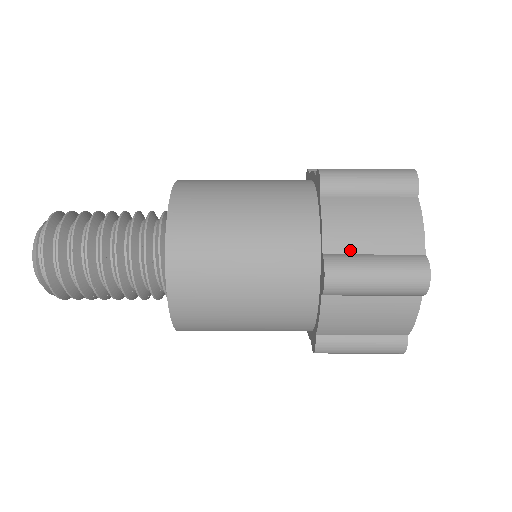
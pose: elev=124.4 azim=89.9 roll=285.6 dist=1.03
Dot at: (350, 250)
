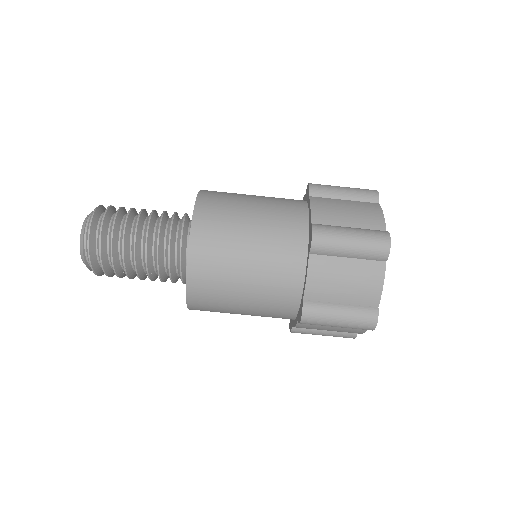
Dot at: (324, 299)
